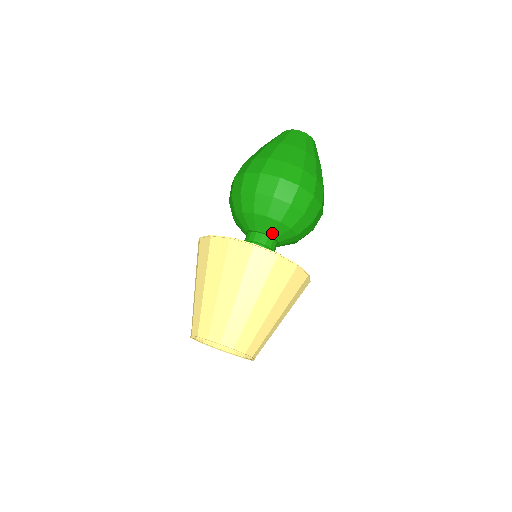
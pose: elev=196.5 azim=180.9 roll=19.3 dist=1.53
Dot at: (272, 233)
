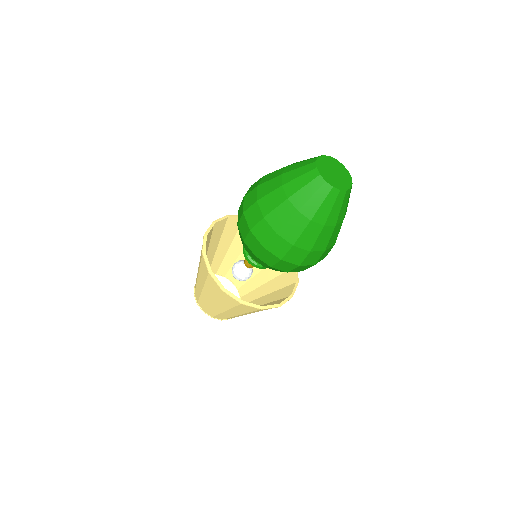
Dot at: occluded
